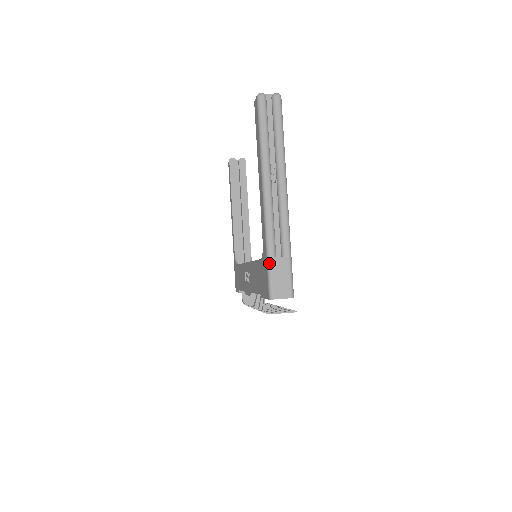
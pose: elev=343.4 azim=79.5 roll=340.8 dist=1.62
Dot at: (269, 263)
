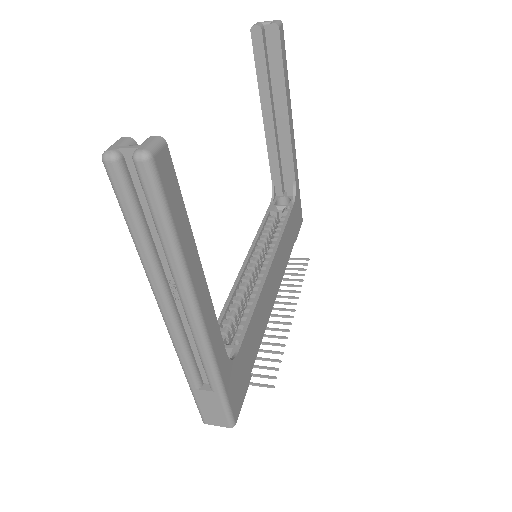
Dot at: (192, 392)
